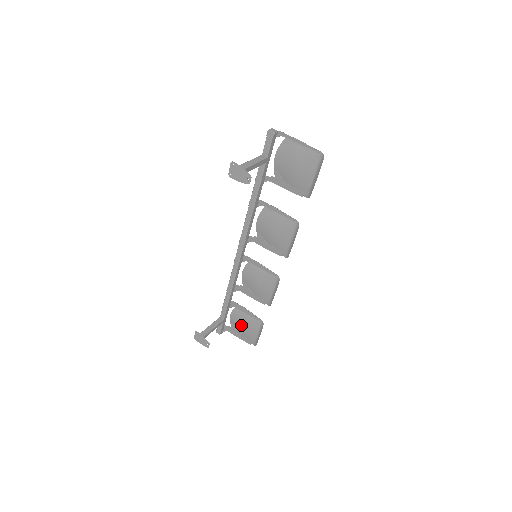
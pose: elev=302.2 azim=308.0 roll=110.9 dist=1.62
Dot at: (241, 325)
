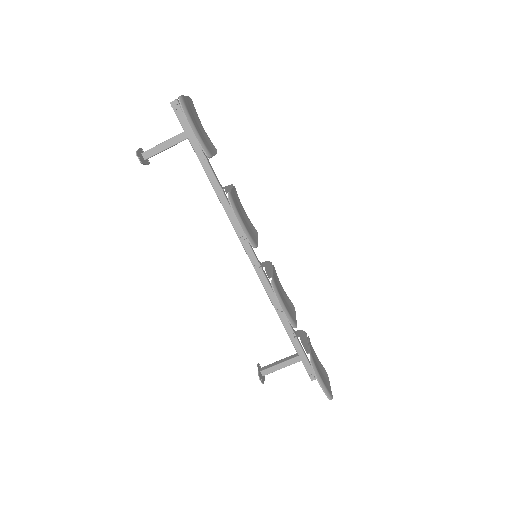
Dot at: (318, 366)
